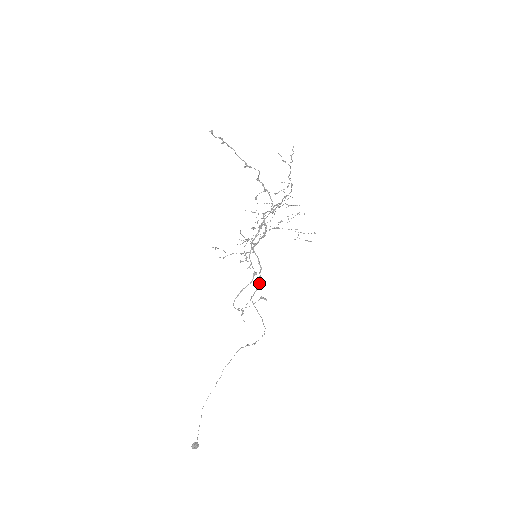
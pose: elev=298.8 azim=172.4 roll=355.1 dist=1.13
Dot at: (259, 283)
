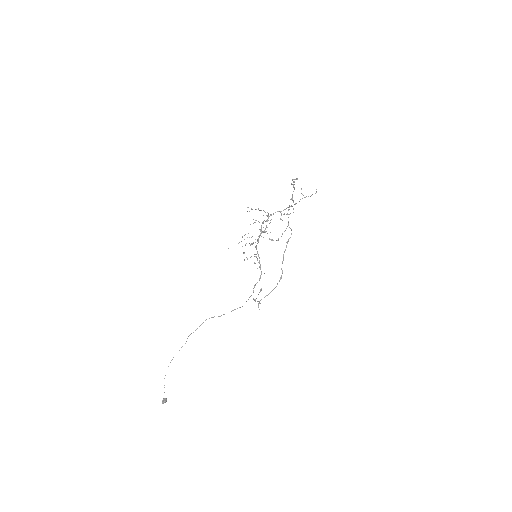
Dot at: (260, 278)
